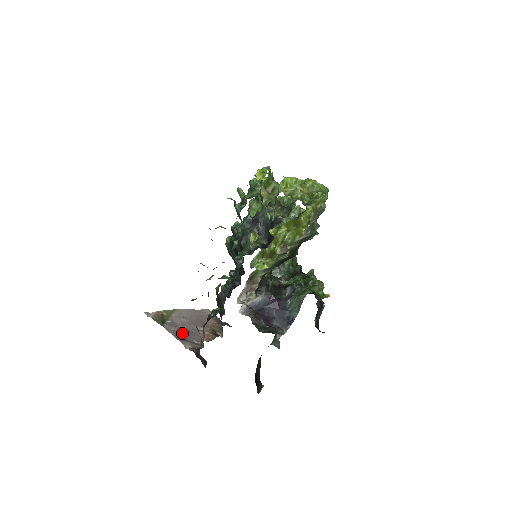
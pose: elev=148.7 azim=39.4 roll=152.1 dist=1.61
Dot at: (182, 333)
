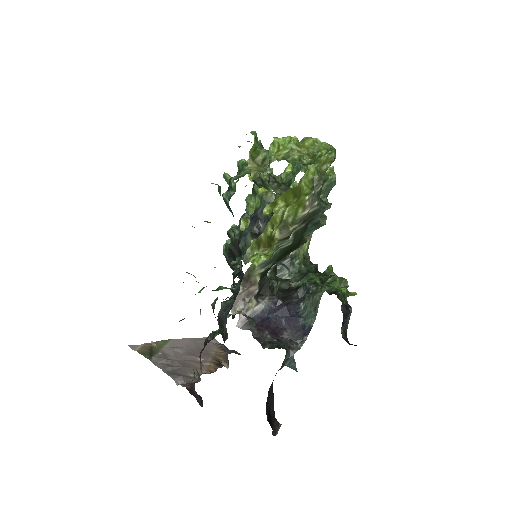
Dot at: (174, 366)
